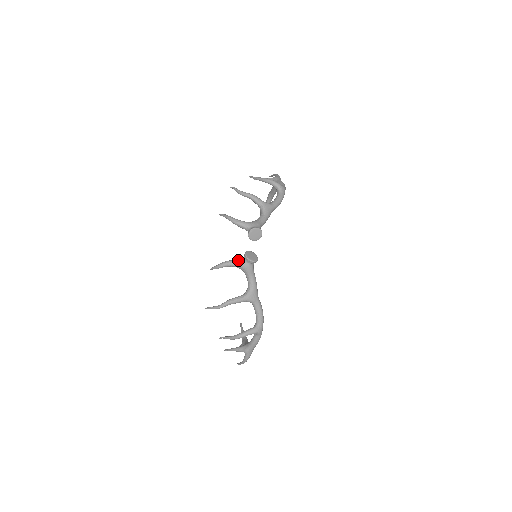
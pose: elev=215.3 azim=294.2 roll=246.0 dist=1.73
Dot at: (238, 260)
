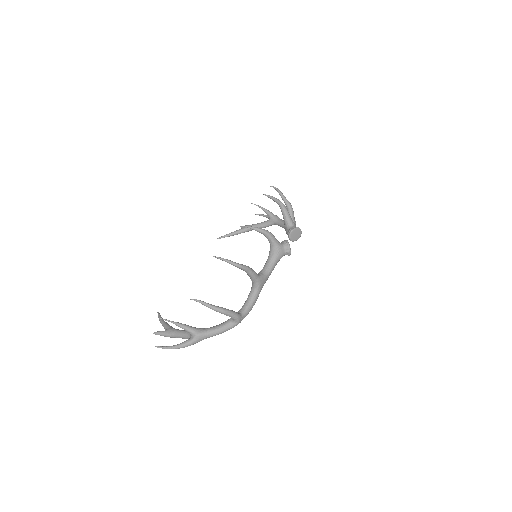
Dot at: occluded
